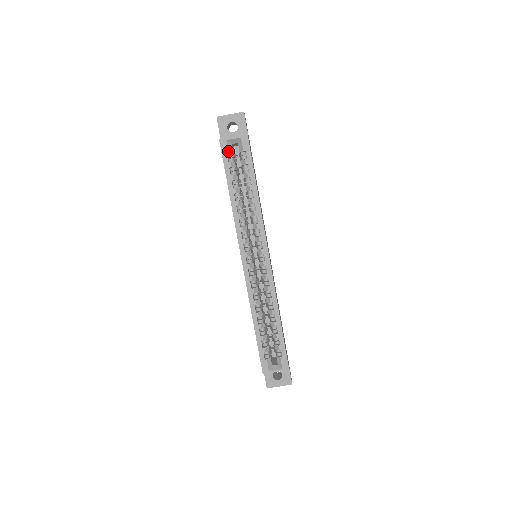
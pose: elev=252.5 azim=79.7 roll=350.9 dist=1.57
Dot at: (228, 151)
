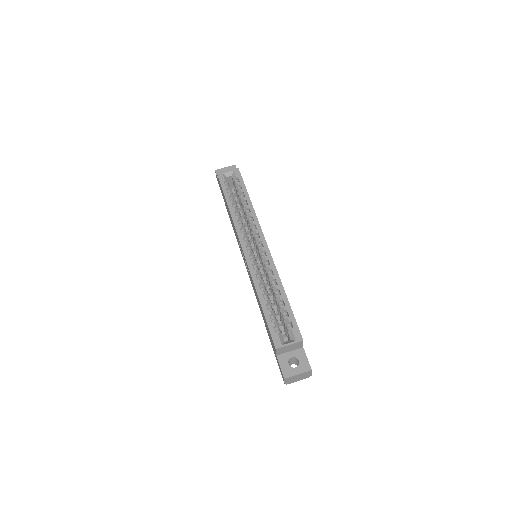
Dot at: (224, 179)
